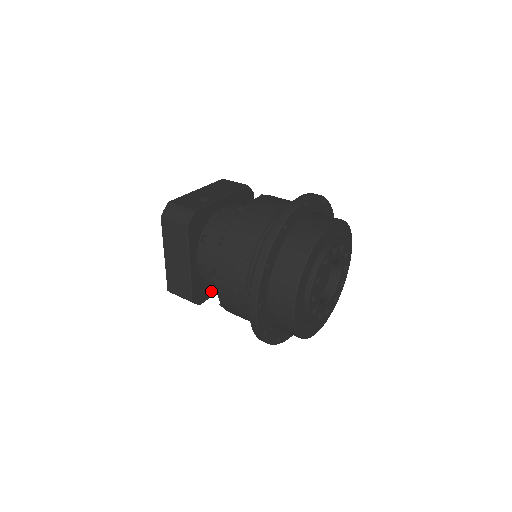
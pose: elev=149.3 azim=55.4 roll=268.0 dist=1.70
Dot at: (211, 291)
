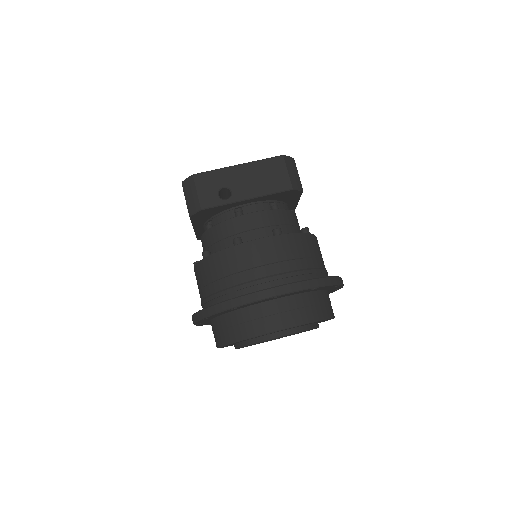
Dot at: occluded
